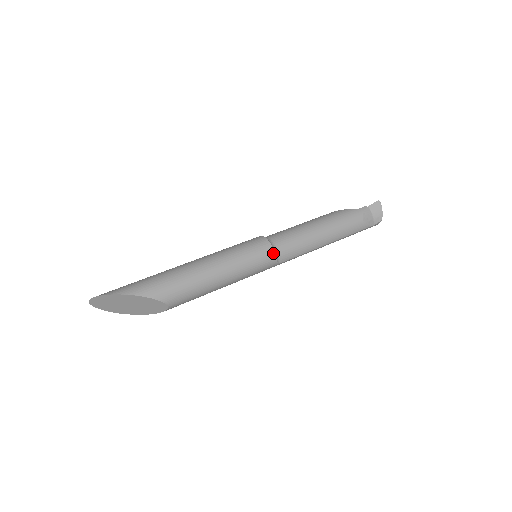
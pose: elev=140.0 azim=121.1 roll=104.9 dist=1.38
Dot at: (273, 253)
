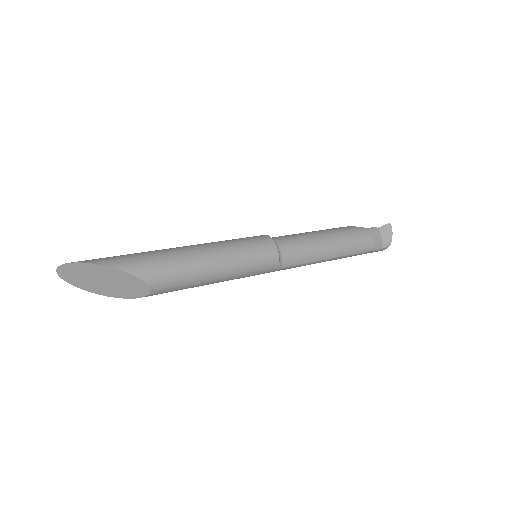
Dot at: (277, 254)
